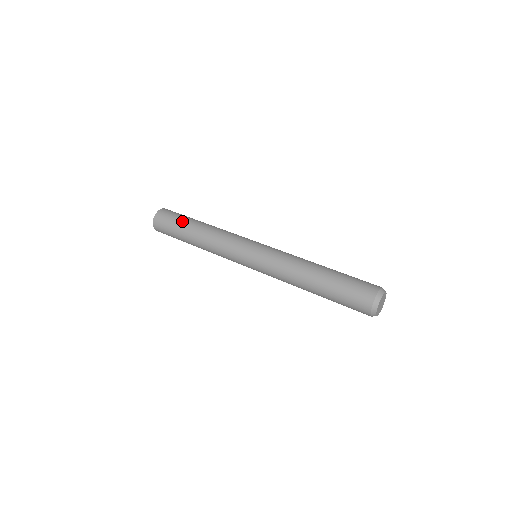
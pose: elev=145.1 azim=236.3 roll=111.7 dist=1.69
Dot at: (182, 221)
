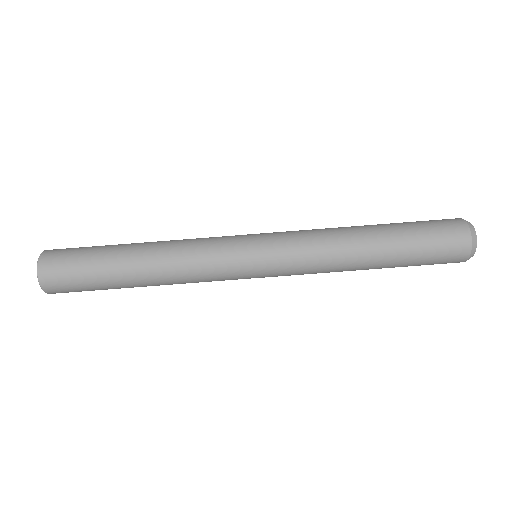
Dot at: (99, 258)
